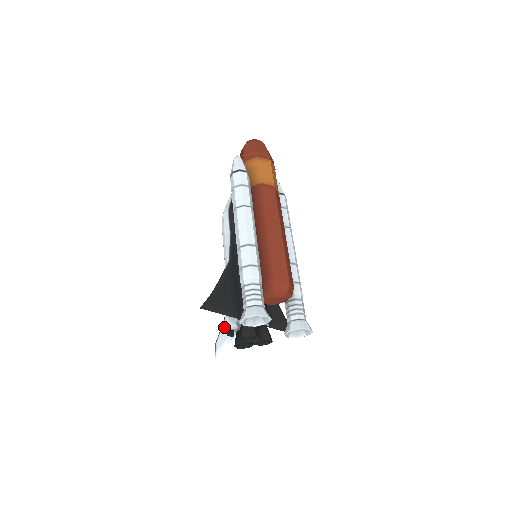
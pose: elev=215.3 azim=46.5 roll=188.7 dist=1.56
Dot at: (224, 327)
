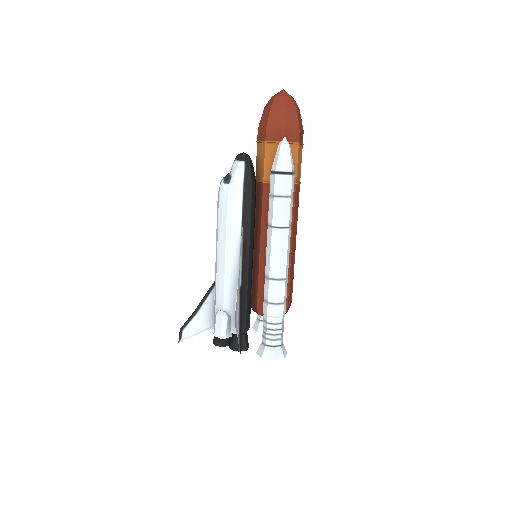
Dot at: (220, 338)
